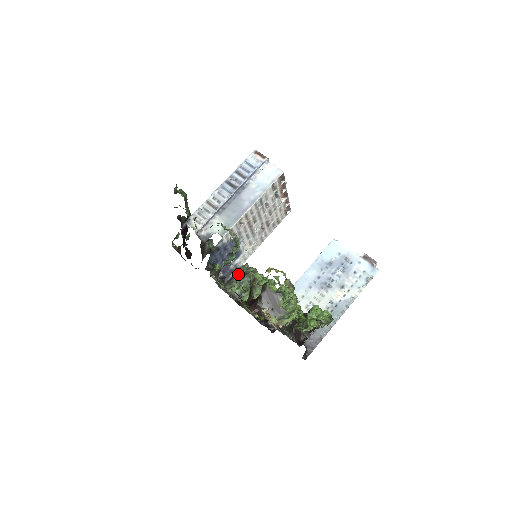
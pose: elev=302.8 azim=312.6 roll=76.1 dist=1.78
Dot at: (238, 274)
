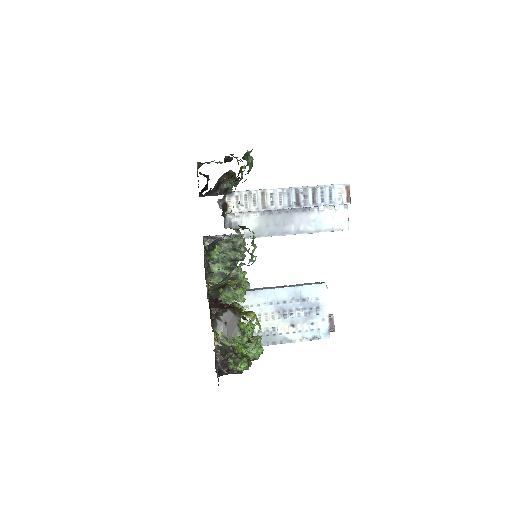
Dot at: (229, 242)
